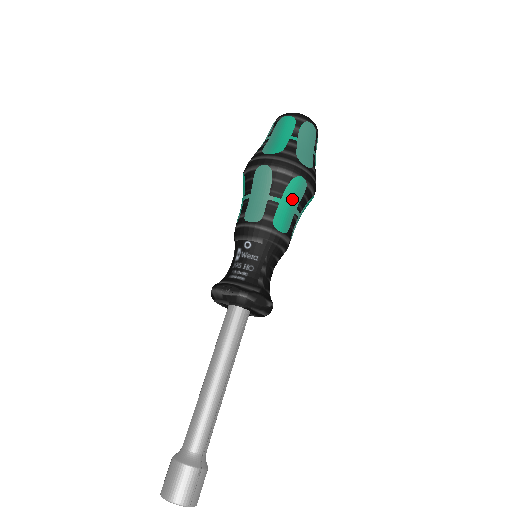
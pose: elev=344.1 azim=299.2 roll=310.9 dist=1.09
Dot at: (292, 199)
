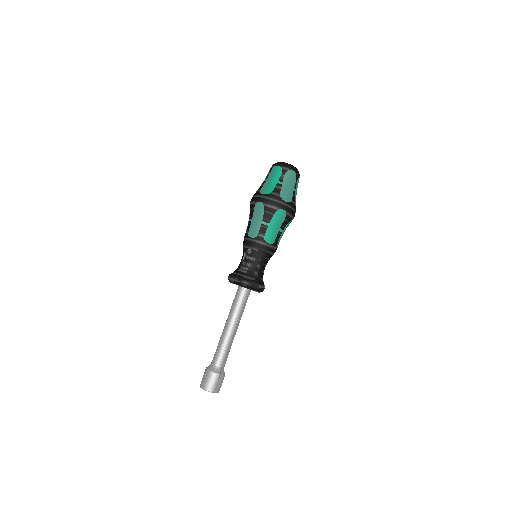
Dot at: (277, 223)
